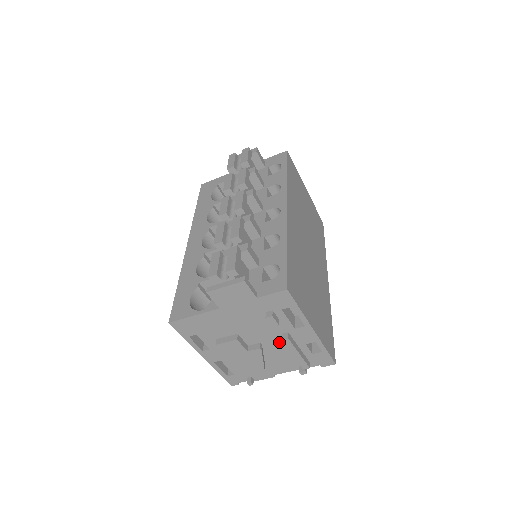
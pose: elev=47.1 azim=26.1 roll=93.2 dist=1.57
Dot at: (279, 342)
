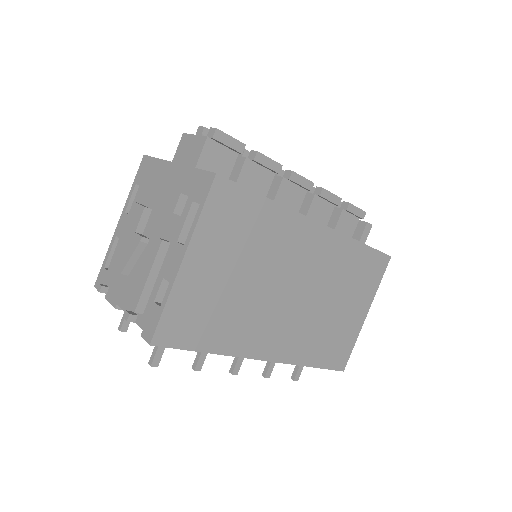
Dot at: occluded
